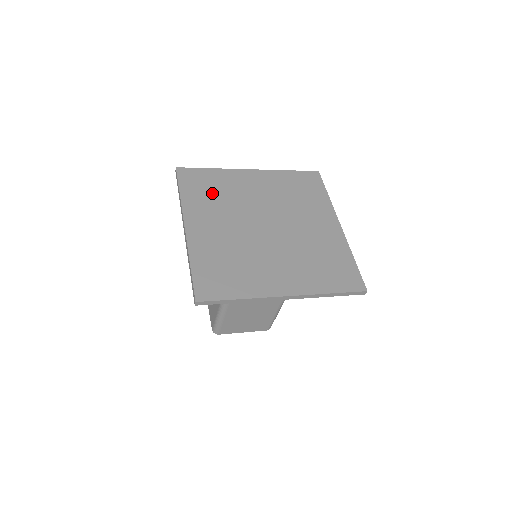
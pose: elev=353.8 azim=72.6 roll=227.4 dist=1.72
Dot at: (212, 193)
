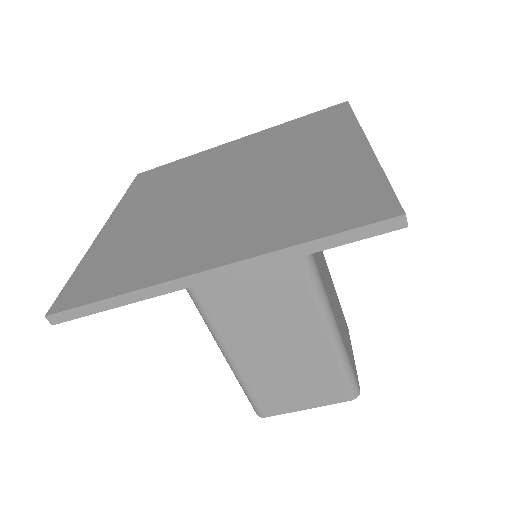
Dot at: (166, 181)
